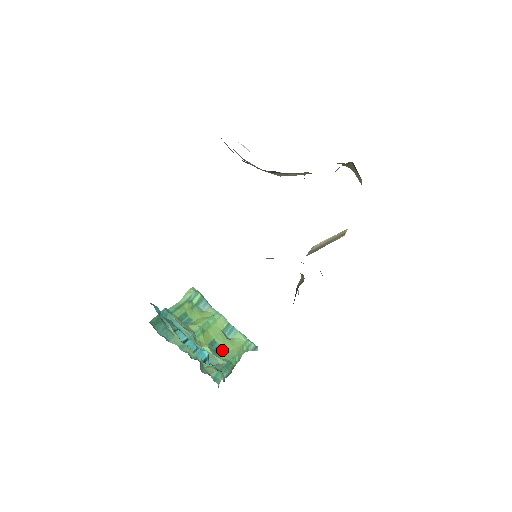
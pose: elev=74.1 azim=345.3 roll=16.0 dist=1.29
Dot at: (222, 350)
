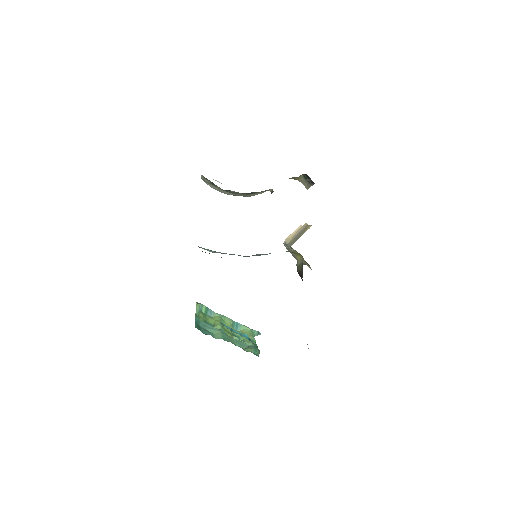
Dot at: (242, 339)
